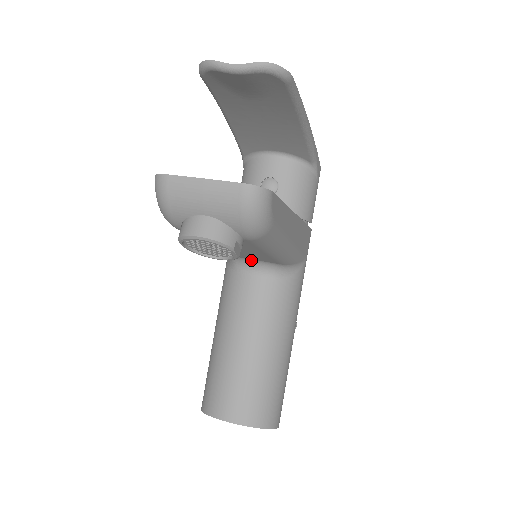
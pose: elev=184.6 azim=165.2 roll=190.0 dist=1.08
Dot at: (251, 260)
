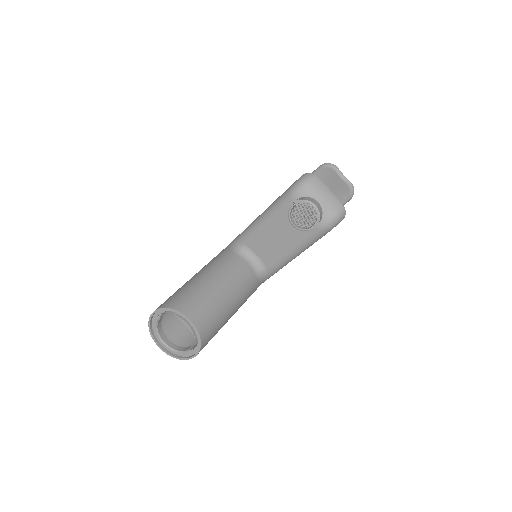
Dot at: (255, 255)
